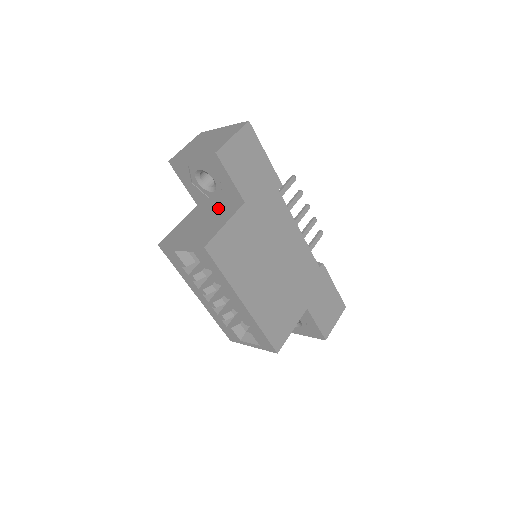
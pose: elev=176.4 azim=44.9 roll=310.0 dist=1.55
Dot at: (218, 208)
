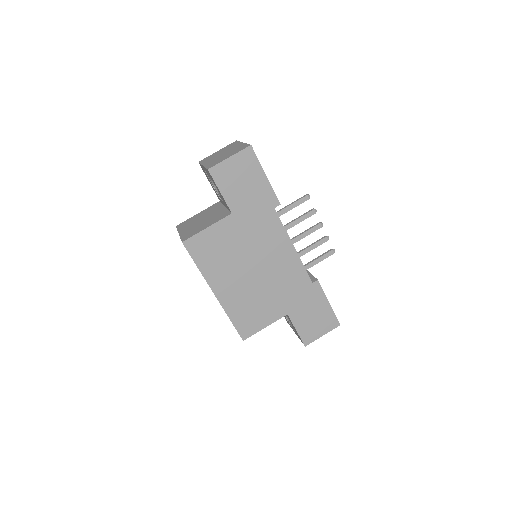
Dot at: (220, 210)
